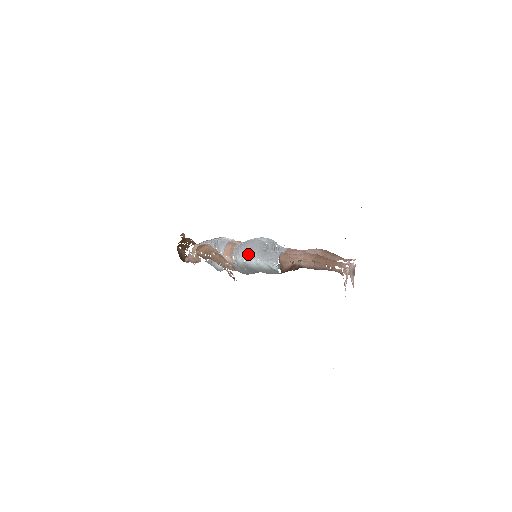
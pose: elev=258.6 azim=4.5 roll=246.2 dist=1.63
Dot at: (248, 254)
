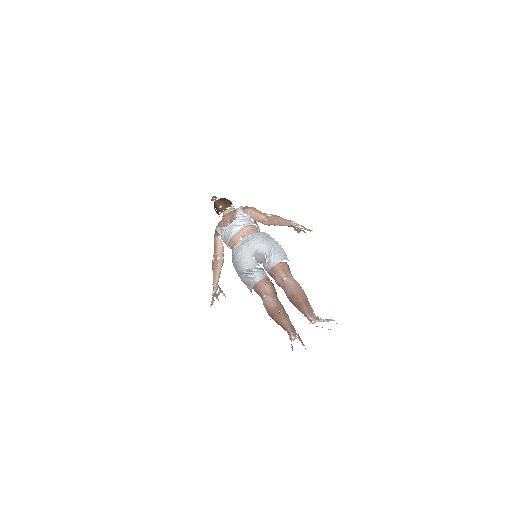
Dot at: occluded
